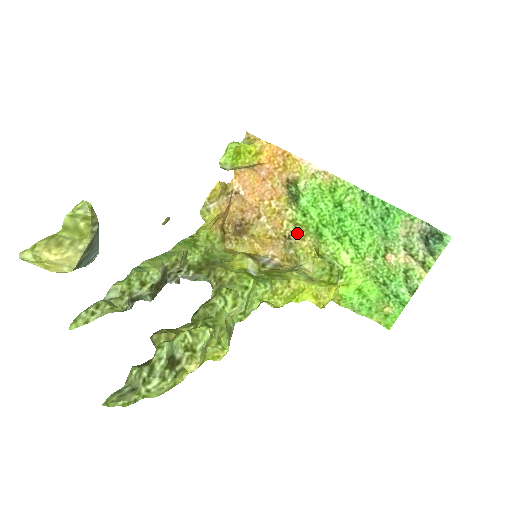
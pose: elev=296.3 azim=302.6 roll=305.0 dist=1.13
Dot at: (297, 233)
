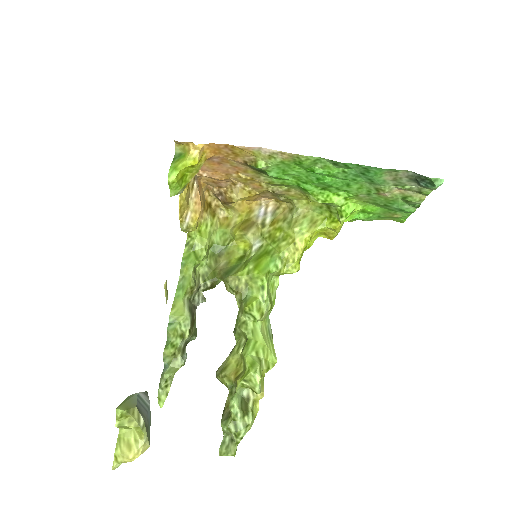
Dot at: (280, 189)
